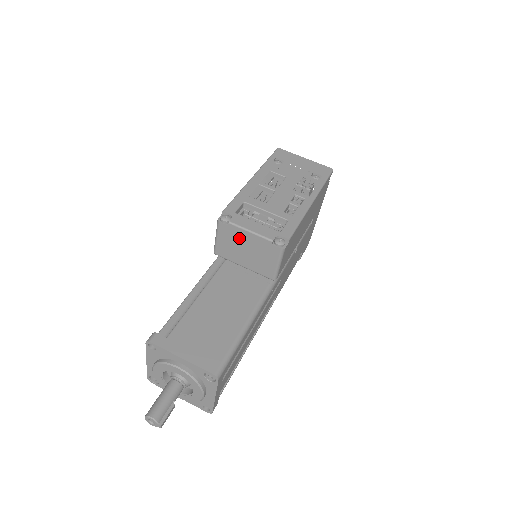
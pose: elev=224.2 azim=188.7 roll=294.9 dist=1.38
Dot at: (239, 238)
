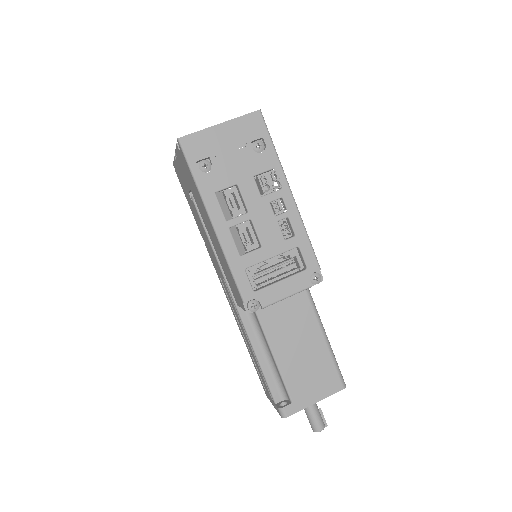
Dot at: occluded
